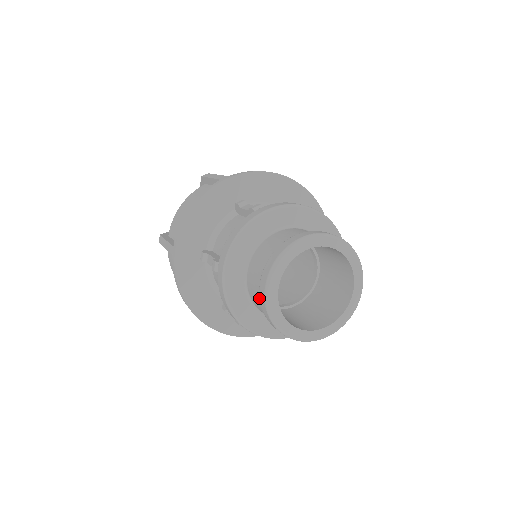
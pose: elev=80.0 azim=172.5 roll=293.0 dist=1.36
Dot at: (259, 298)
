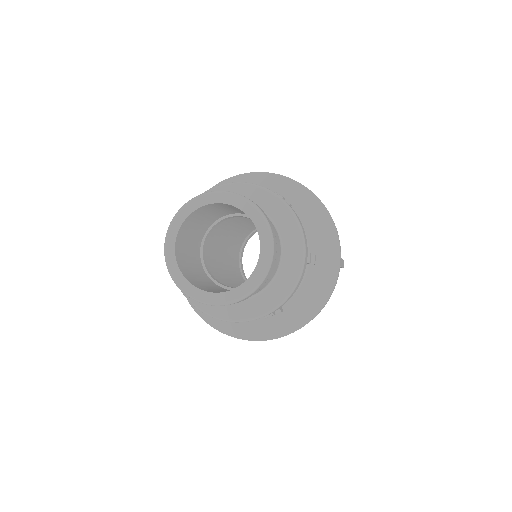
Dot at: occluded
